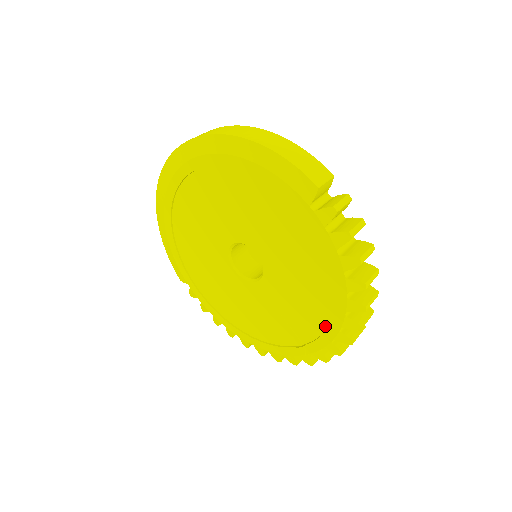
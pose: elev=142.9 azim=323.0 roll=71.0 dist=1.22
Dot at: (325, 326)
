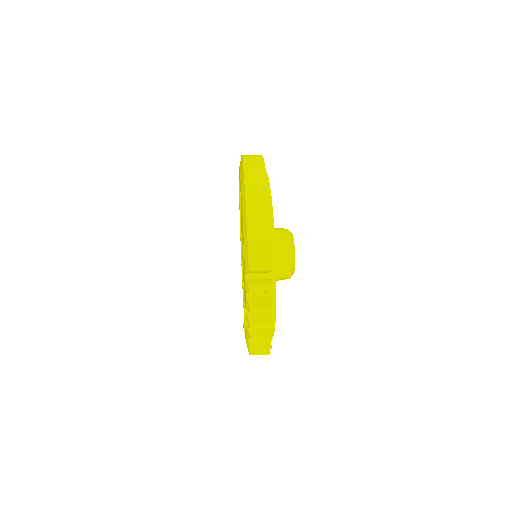
Dot at: occluded
